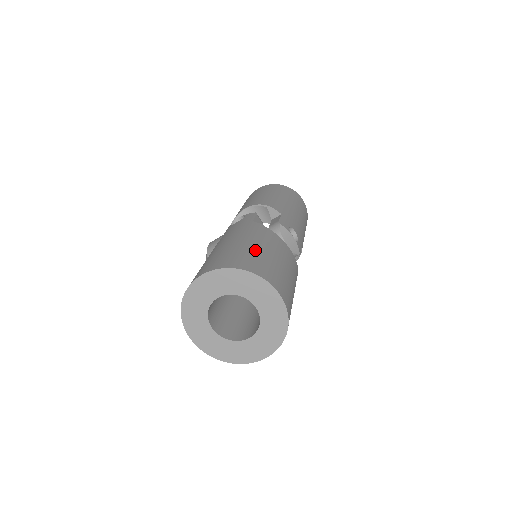
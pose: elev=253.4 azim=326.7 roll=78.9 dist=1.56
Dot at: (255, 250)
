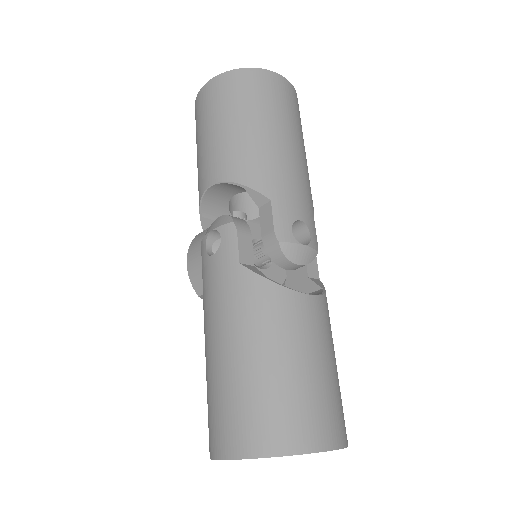
Dot at: (272, 379)
